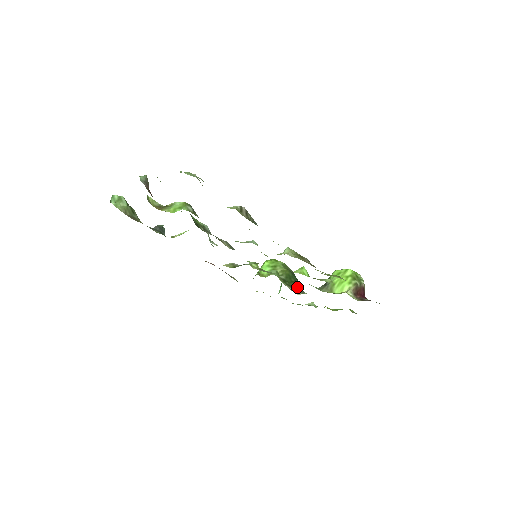
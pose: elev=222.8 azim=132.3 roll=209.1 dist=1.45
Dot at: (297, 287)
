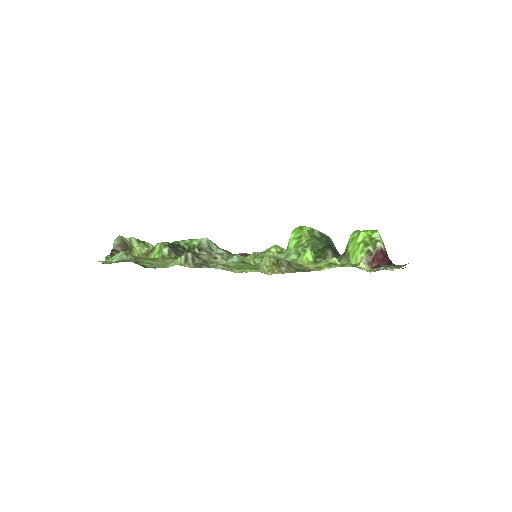
Dot at: (325, 255)
